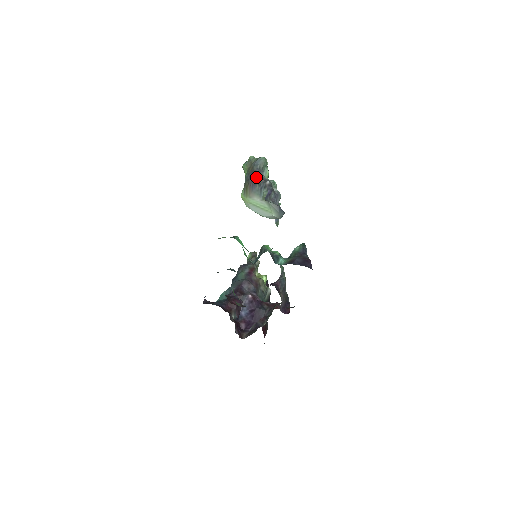
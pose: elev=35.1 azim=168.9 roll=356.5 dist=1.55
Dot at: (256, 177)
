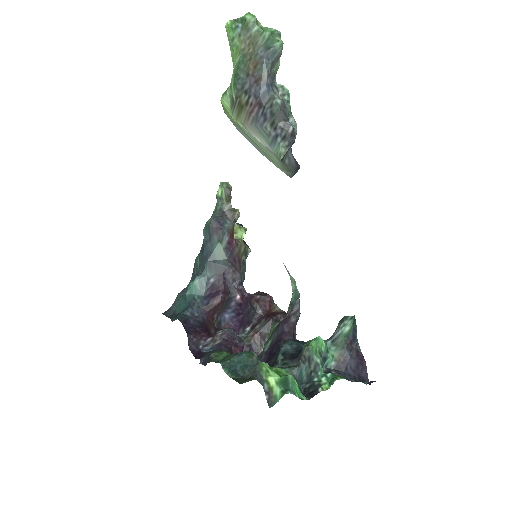
Dot at: (268, 106)
